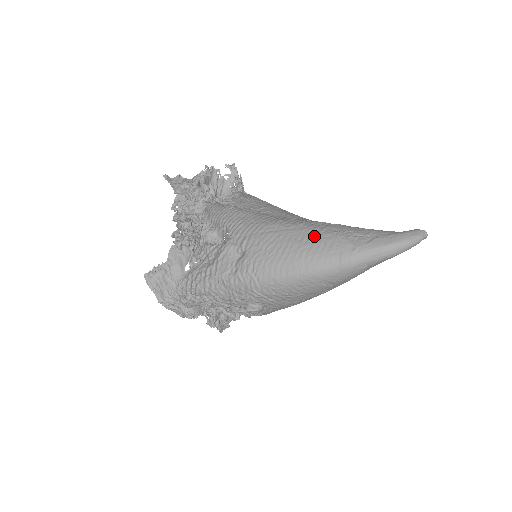
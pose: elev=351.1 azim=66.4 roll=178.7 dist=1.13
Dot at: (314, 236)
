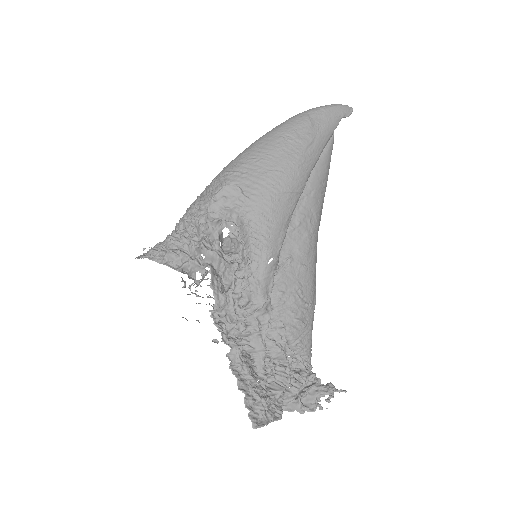
Dot at: occluded
